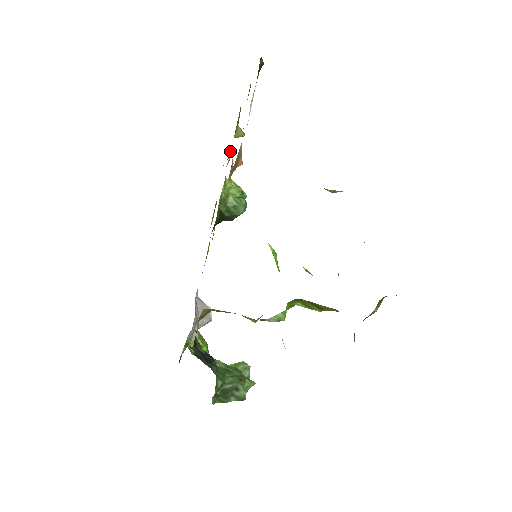
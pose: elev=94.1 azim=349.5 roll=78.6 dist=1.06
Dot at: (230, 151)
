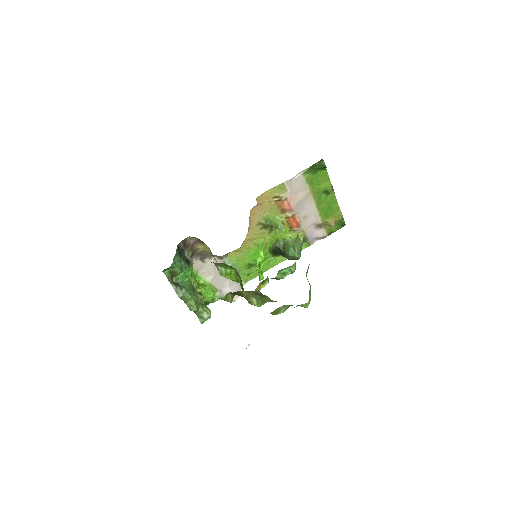
Dot at: (322, 231)
